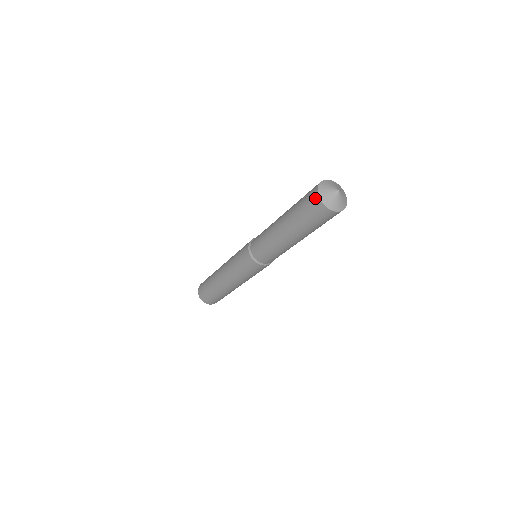
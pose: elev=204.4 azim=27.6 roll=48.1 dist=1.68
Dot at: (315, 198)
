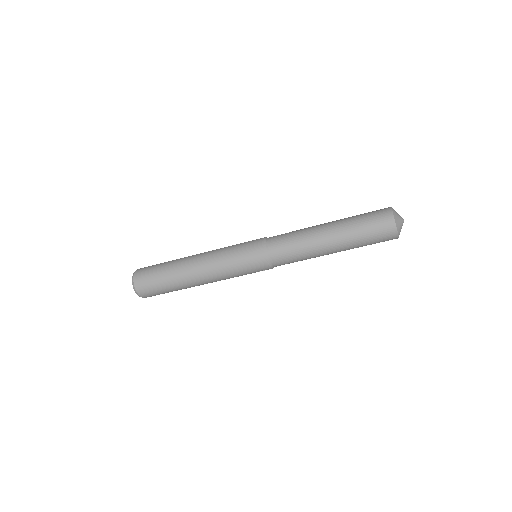
Dot at: (388, 213)
